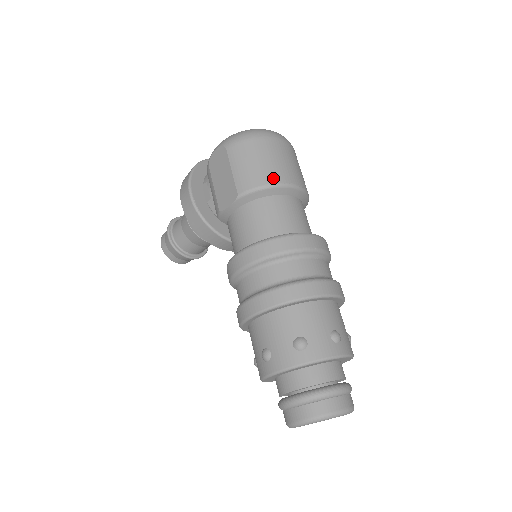
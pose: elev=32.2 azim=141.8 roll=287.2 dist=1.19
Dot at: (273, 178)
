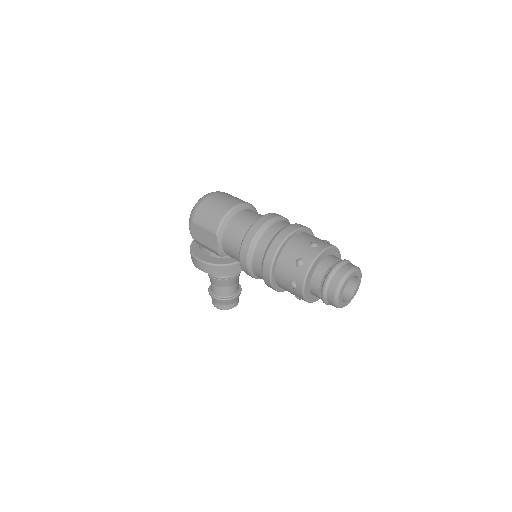
Dot at: (223, 211)
